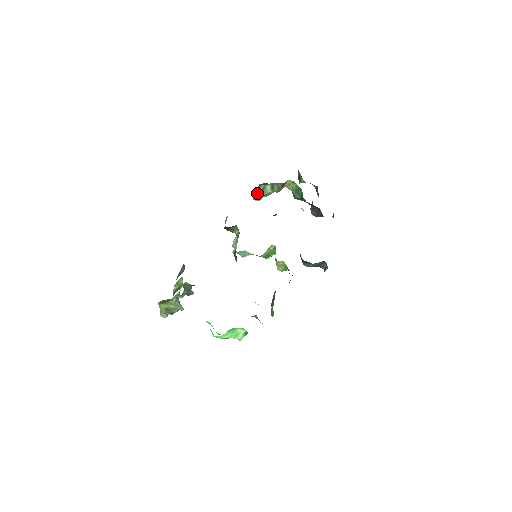
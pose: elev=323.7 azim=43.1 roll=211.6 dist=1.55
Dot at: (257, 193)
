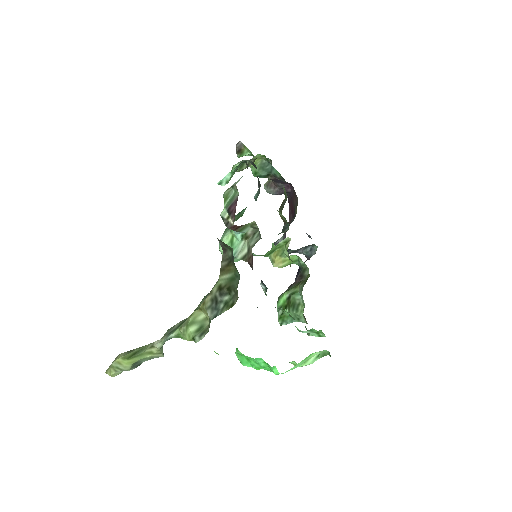
Dot at: (230, 175)
